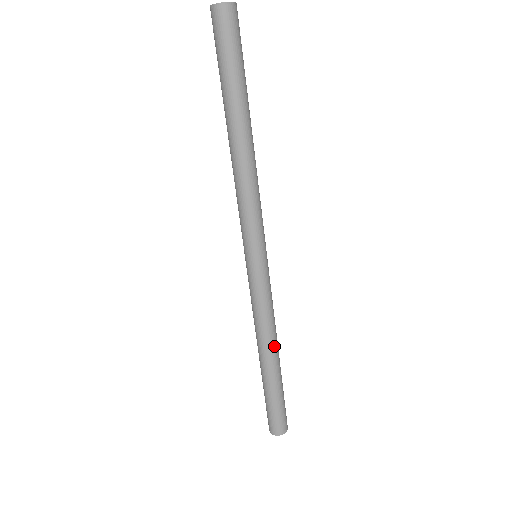
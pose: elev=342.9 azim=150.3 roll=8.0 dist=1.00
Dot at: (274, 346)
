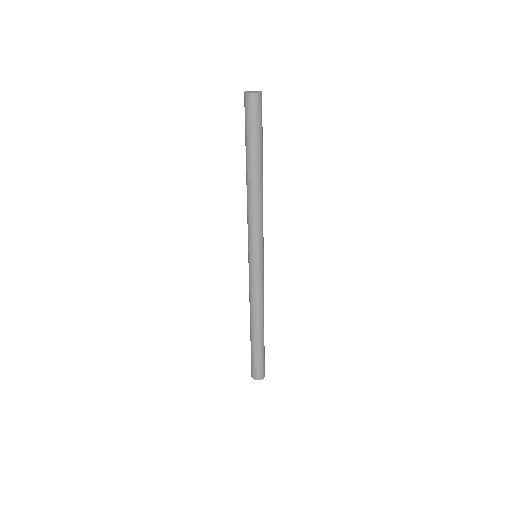
Dot at: occluded
